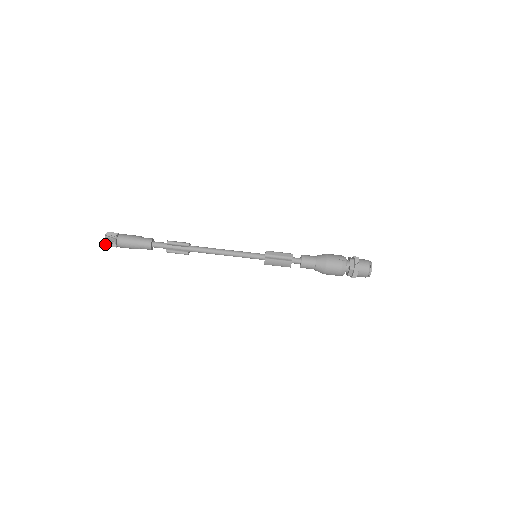
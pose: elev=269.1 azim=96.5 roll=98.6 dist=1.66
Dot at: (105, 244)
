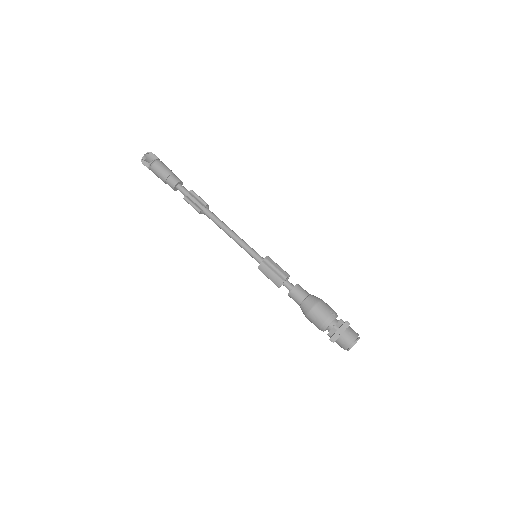
Dot at: (142, 159)
